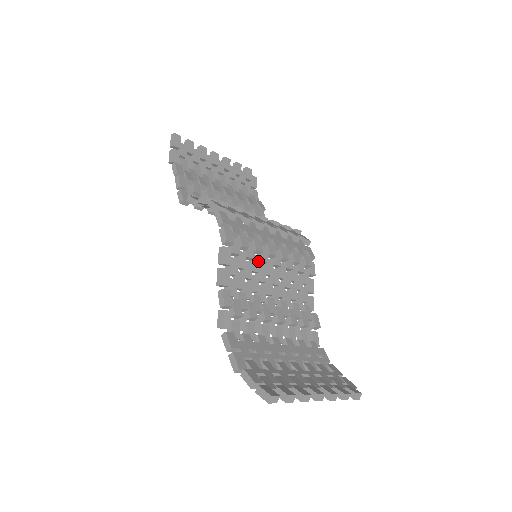
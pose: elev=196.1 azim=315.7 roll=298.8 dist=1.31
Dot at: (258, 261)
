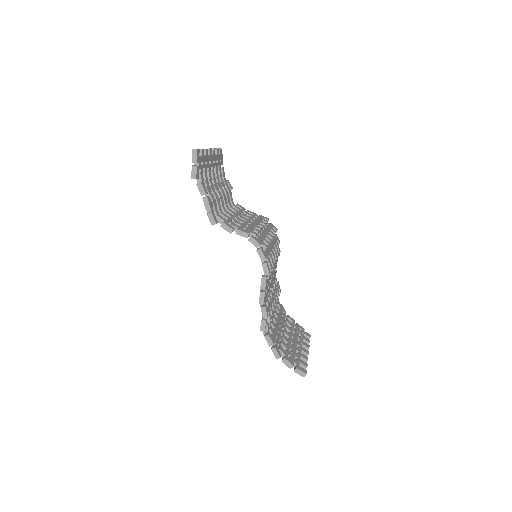
Dot at: occluded
